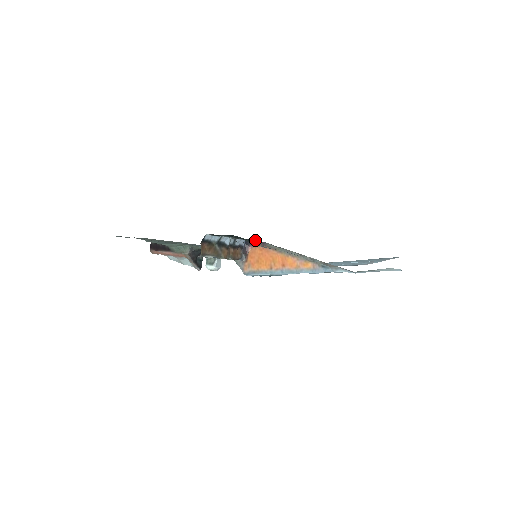
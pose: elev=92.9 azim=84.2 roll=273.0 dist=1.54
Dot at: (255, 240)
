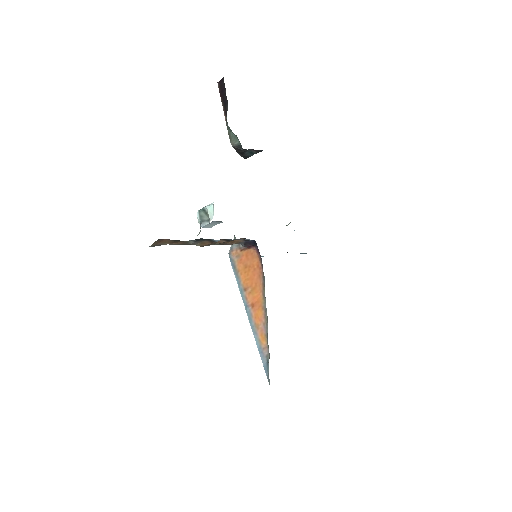
Dot at: occluded
